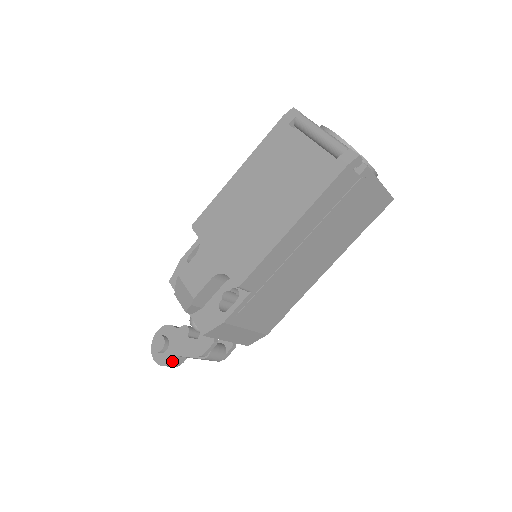
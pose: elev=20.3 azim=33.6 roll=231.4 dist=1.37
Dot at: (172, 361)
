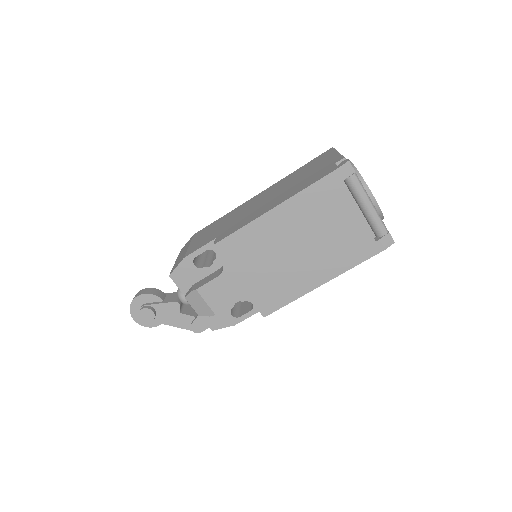
Dot at: (158, 325)
